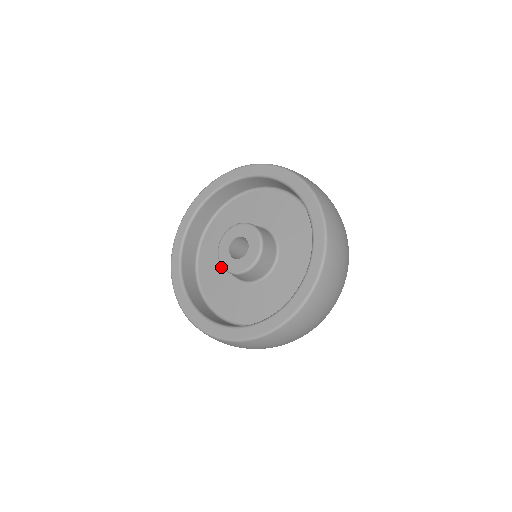
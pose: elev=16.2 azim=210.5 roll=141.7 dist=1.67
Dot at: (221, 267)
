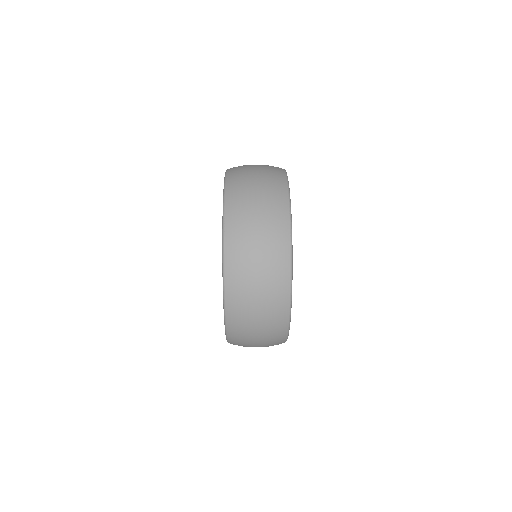
Dot at: occluded
